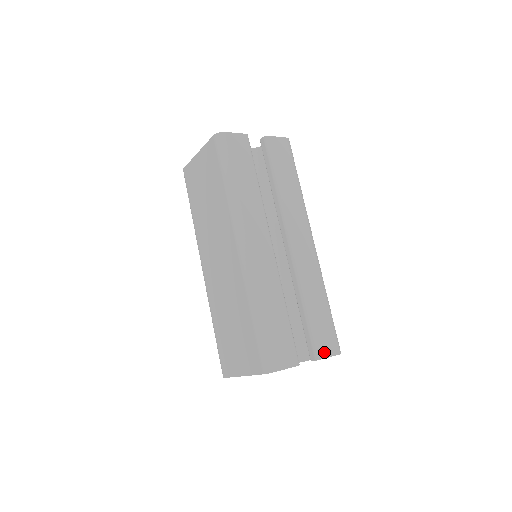
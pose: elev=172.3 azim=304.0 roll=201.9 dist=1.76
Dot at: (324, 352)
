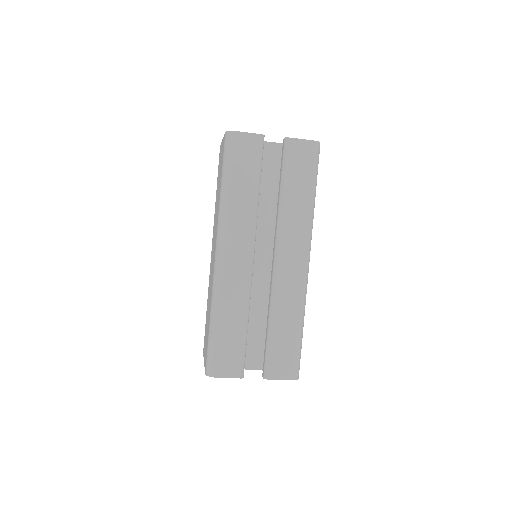
Dot at: (275, 374)
